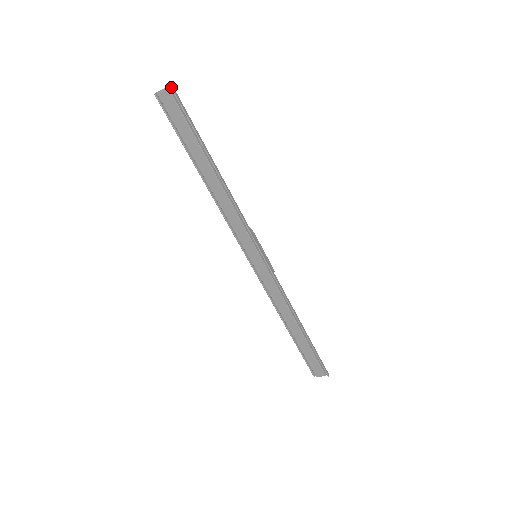
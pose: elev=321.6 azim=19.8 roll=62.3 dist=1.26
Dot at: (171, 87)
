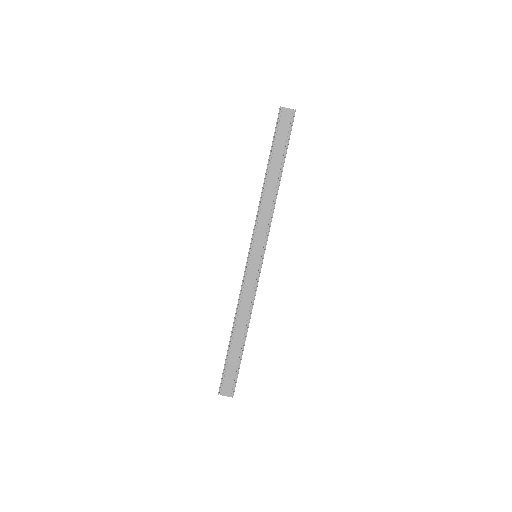
Dot at: occluded
